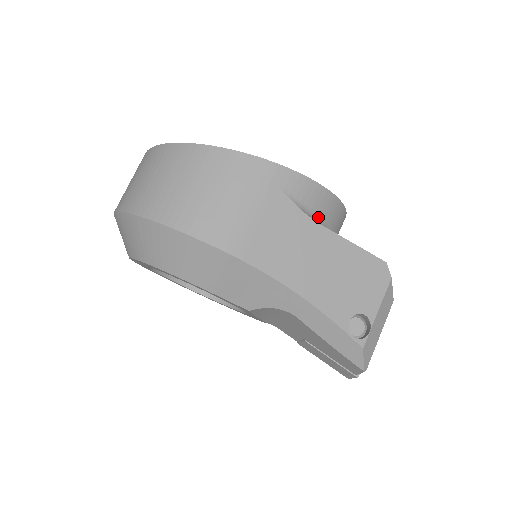
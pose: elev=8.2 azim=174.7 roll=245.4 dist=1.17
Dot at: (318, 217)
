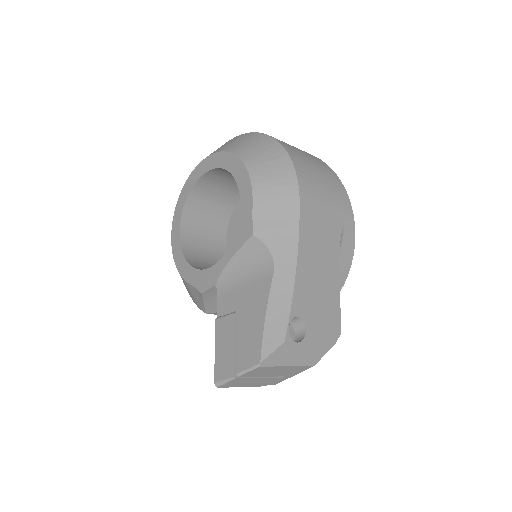
Dot at: occluded
